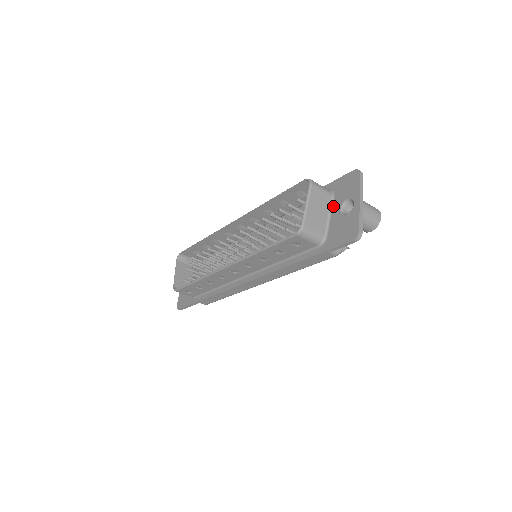
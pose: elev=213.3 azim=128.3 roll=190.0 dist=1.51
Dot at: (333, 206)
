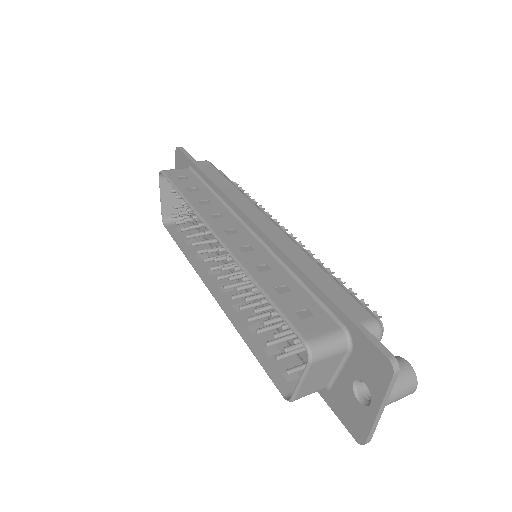
Dot at: (346, 364)
